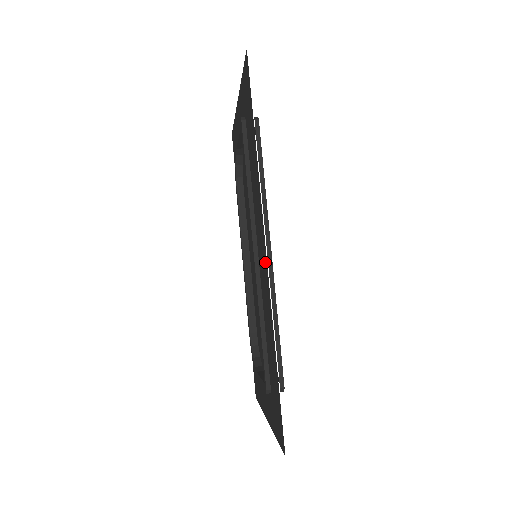
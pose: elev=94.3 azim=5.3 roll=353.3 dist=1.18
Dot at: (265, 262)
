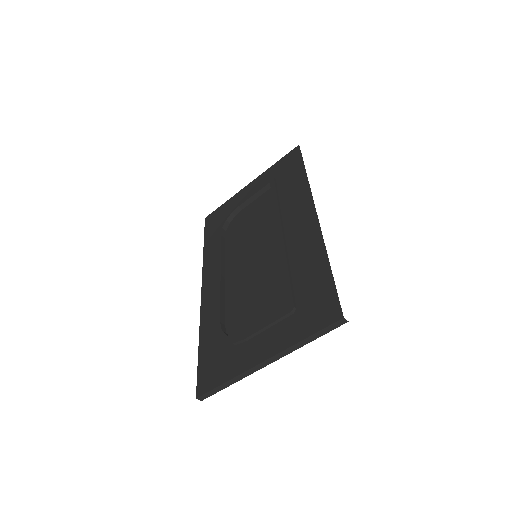
Dot at: (312, 221)
